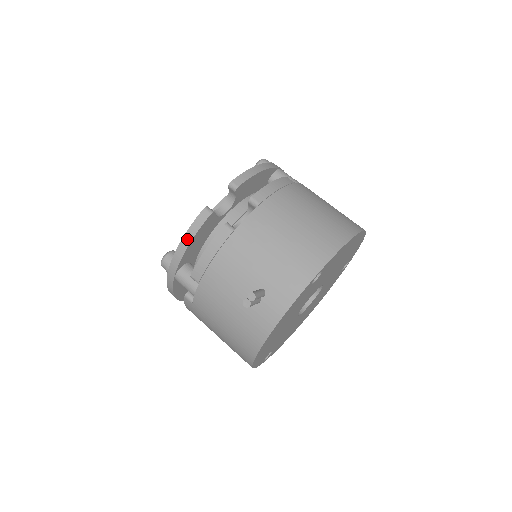
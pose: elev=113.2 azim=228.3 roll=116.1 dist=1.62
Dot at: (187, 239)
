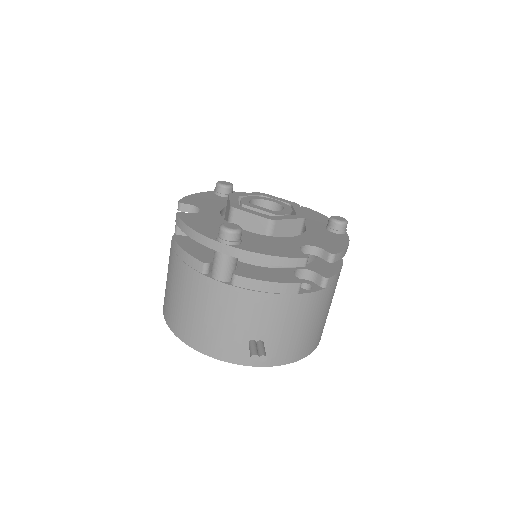
Dot at: (272, 260)
